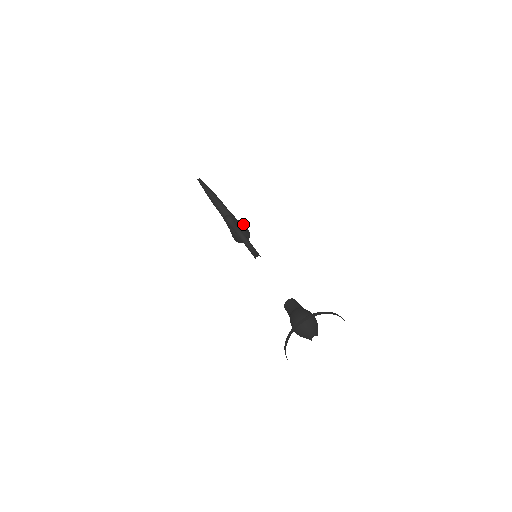
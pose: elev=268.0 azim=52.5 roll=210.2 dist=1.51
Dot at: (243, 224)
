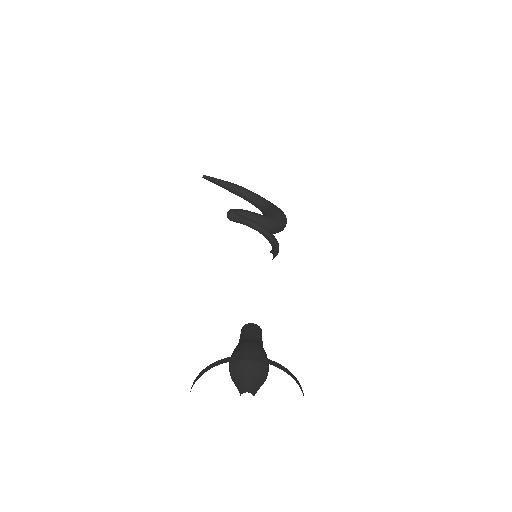
Dot at: (275, 207)
